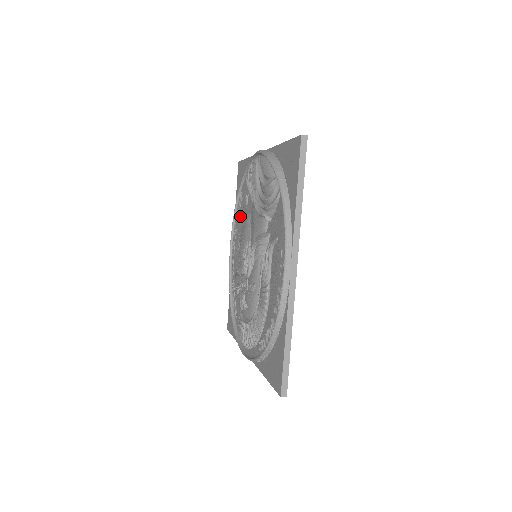
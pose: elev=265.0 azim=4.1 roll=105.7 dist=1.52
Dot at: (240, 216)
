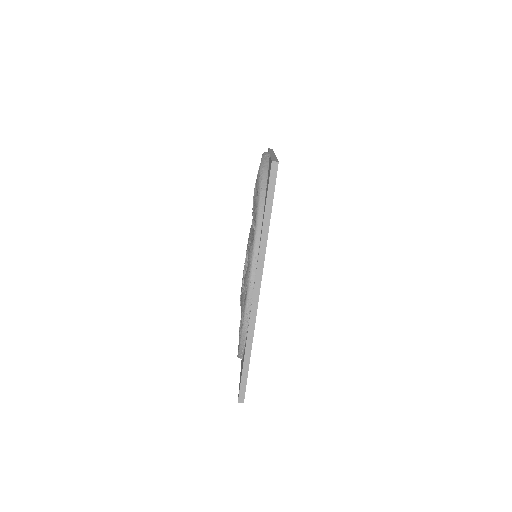
Dot at: occluded
